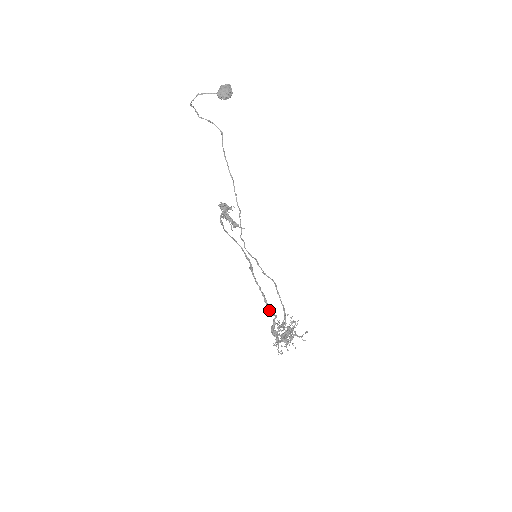
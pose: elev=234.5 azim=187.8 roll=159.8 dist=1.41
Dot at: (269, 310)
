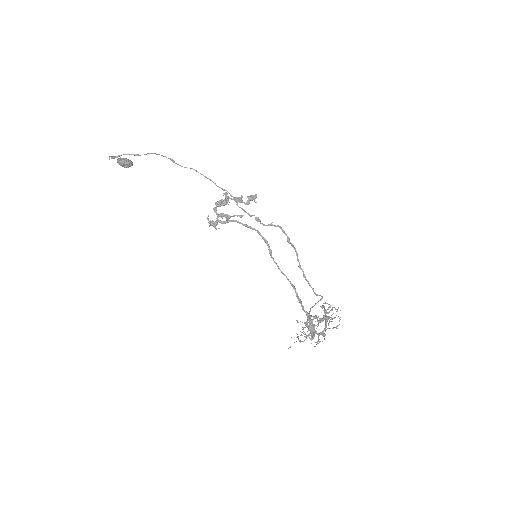
Dot at: (299, 298)
